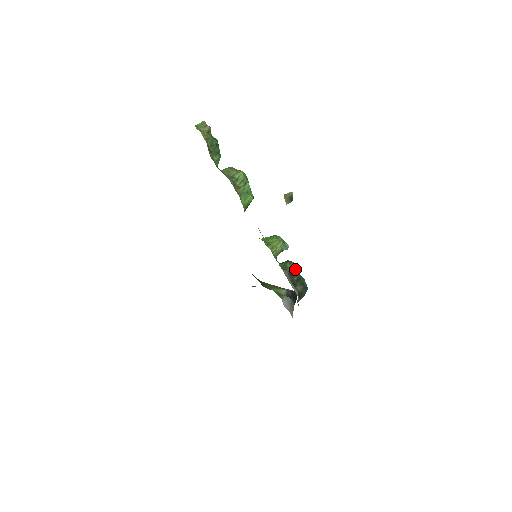
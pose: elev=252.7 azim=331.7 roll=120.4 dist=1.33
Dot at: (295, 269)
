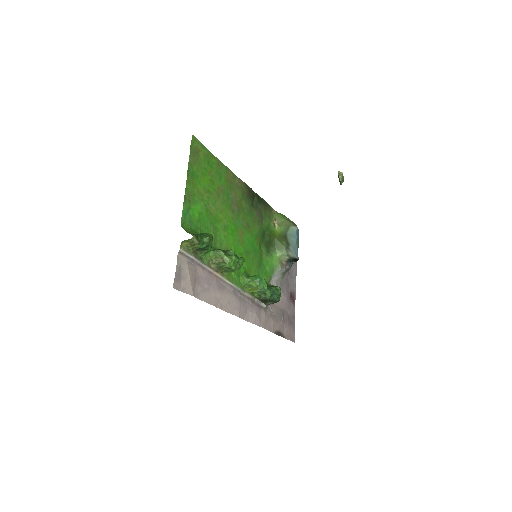
Dot at: (268, 299)
